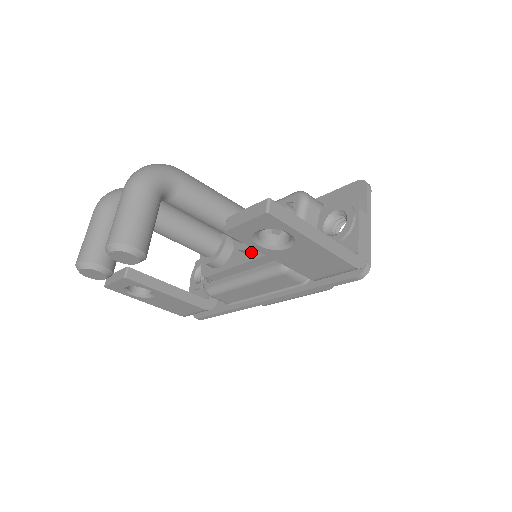
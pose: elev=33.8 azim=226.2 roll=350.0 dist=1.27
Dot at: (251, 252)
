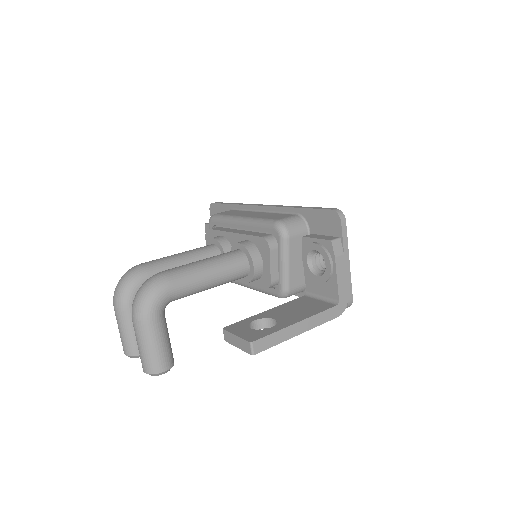
Dot at: occluded
